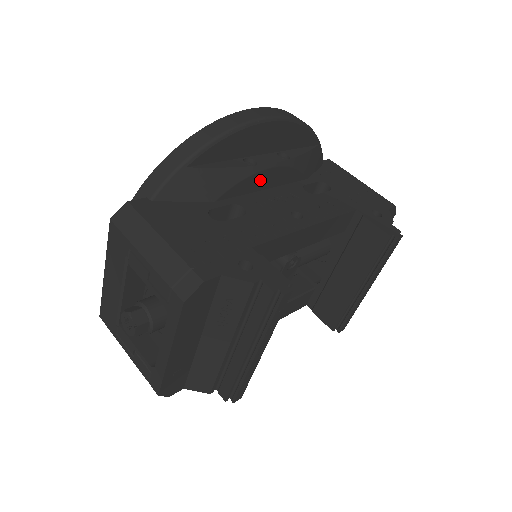
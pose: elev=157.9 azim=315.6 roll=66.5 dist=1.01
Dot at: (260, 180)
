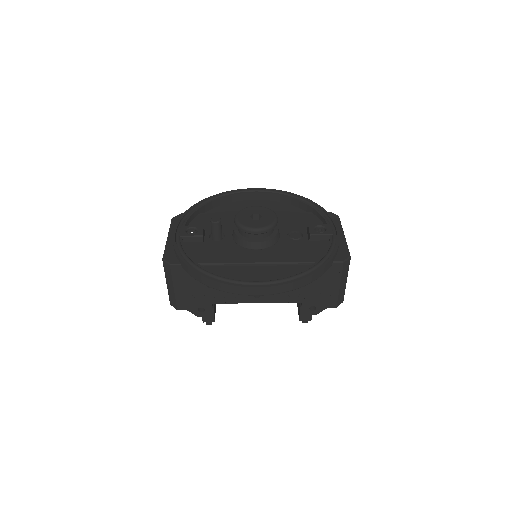
Dot at: occluded
